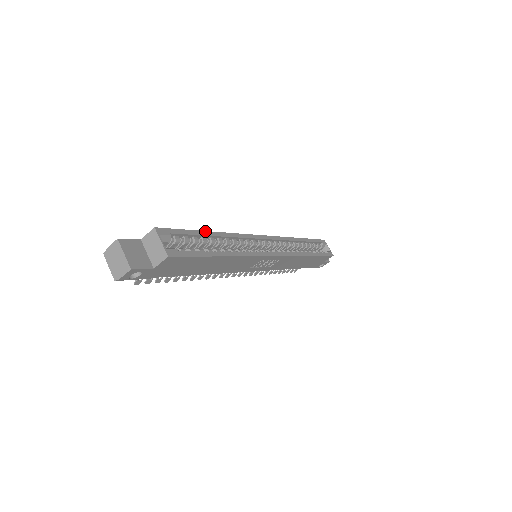
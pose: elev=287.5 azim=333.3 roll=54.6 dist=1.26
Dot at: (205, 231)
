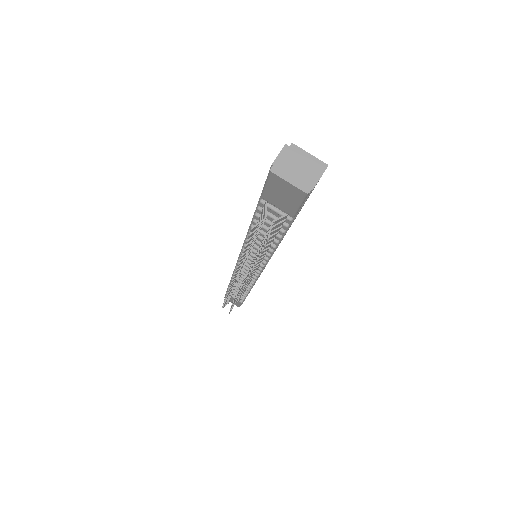
Dot at: occluded
